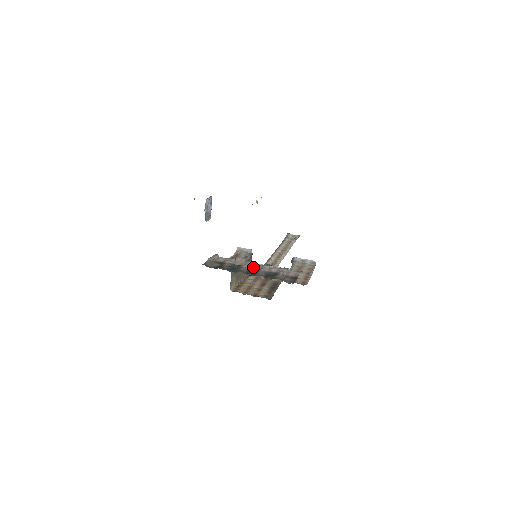
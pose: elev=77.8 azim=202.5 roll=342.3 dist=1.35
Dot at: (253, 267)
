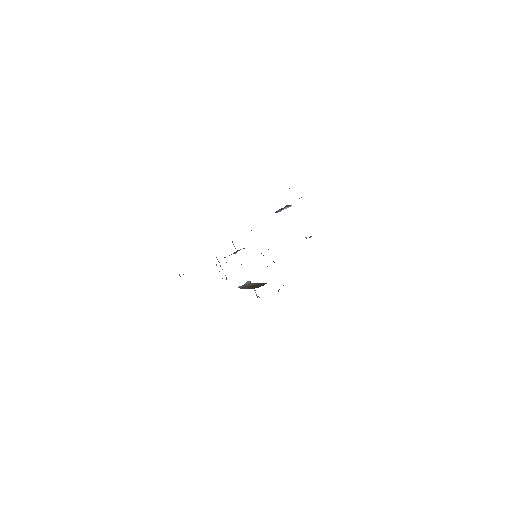
Dot at: occluded
